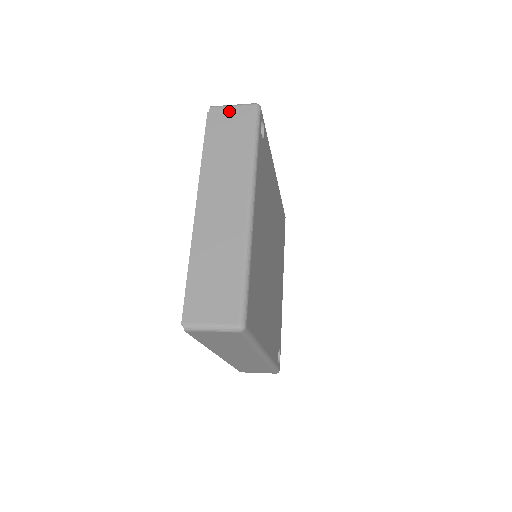
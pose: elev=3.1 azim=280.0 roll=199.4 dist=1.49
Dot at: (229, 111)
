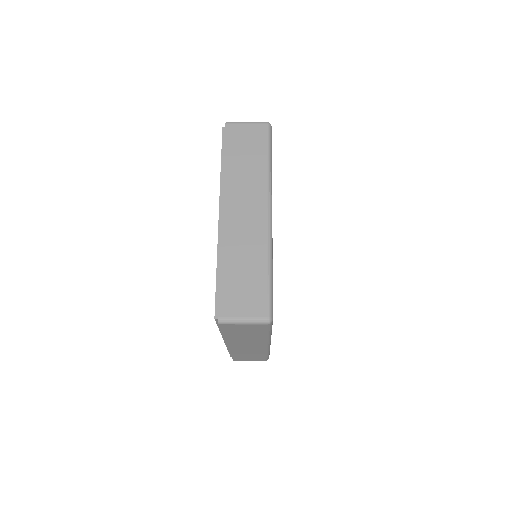
Dot at: (244, 127)
